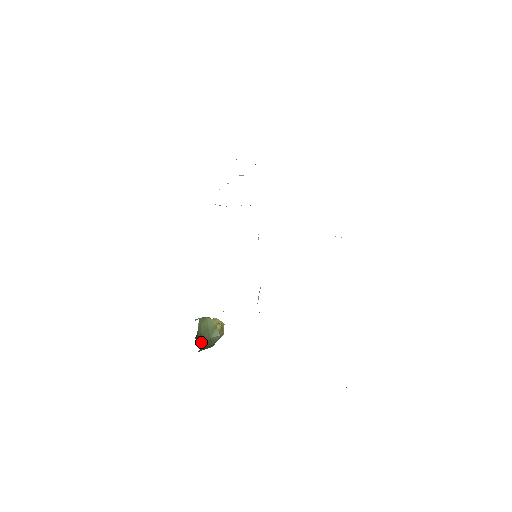
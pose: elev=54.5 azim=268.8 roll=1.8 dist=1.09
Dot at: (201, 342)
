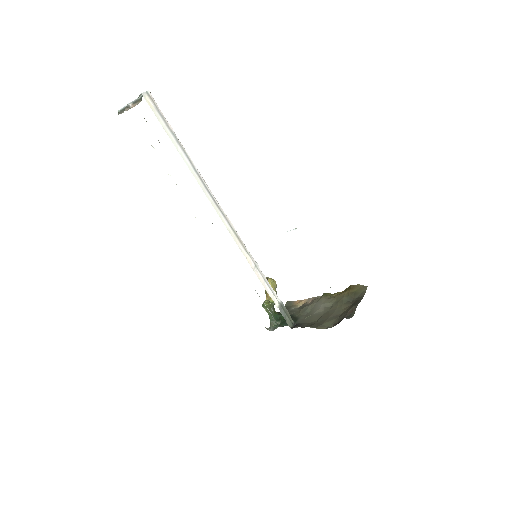
Dot at: (274, 322)
